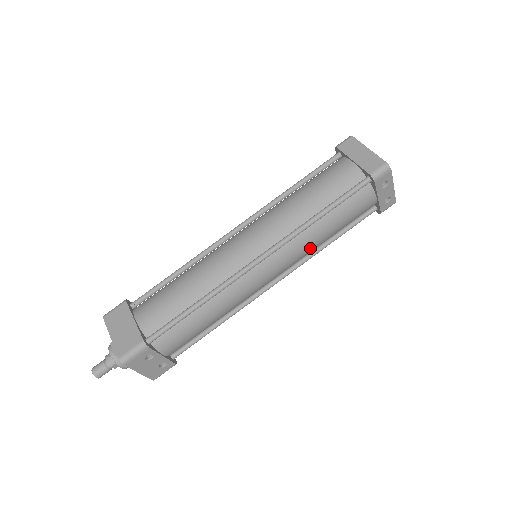
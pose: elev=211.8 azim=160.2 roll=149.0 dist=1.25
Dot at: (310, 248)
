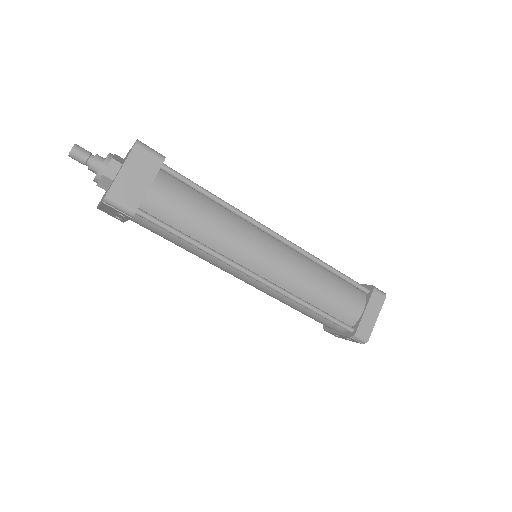
Dot at: (279, 300)
